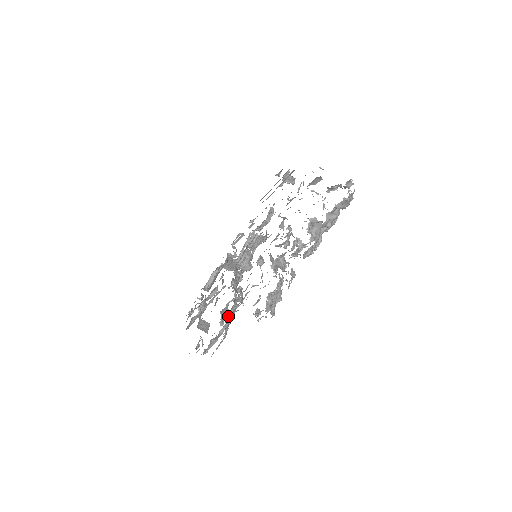
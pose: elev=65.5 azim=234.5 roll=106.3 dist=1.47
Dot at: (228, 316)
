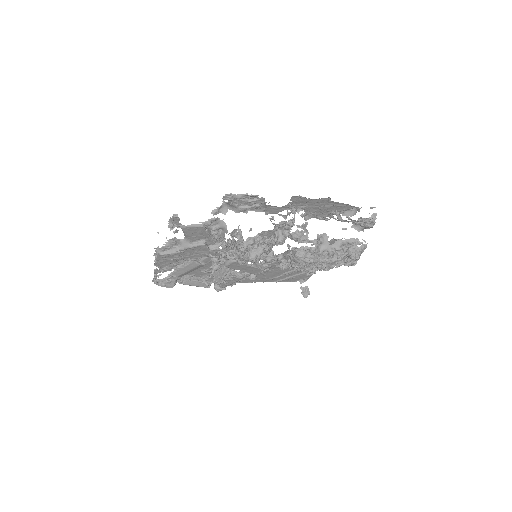
Dot at: occluded
